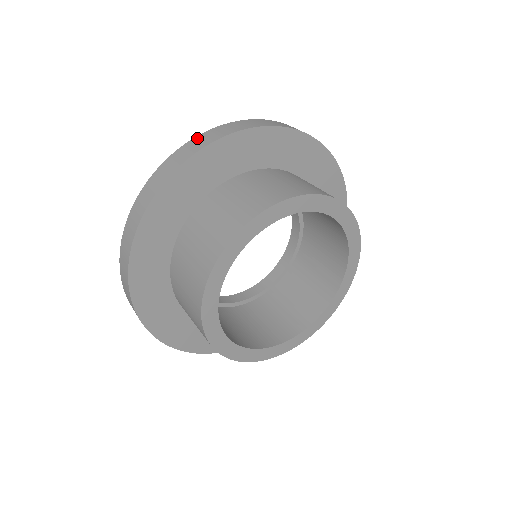
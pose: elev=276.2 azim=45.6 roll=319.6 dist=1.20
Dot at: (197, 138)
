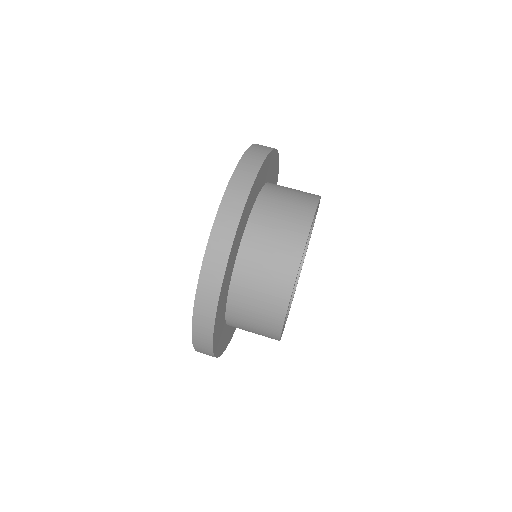
Dot at: (255, 146)
